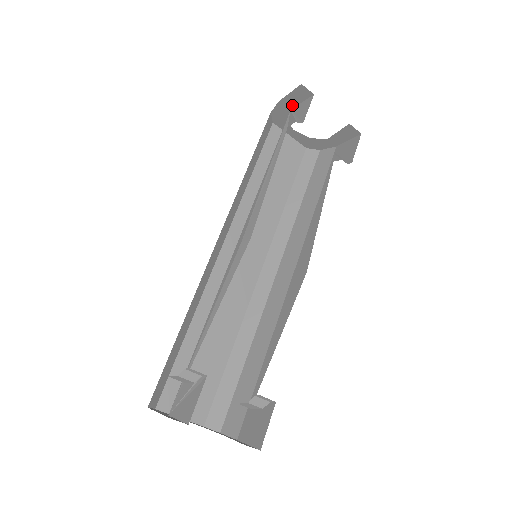
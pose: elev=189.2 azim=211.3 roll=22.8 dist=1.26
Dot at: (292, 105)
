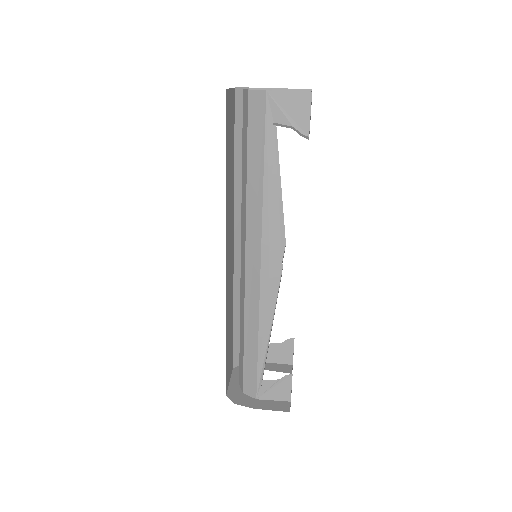
Dot at: occluded
